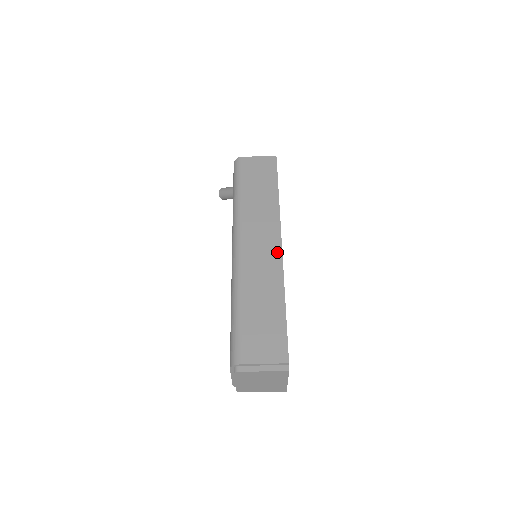
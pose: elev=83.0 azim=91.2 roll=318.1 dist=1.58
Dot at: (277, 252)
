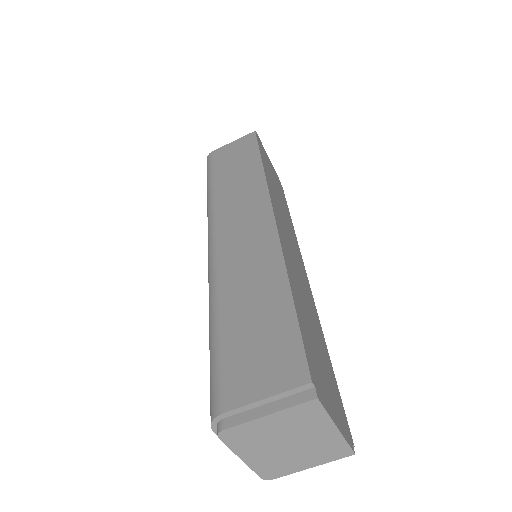
Dot at: (268, 225)
